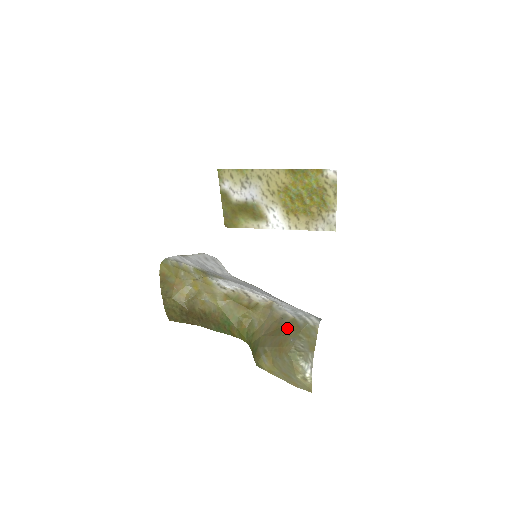
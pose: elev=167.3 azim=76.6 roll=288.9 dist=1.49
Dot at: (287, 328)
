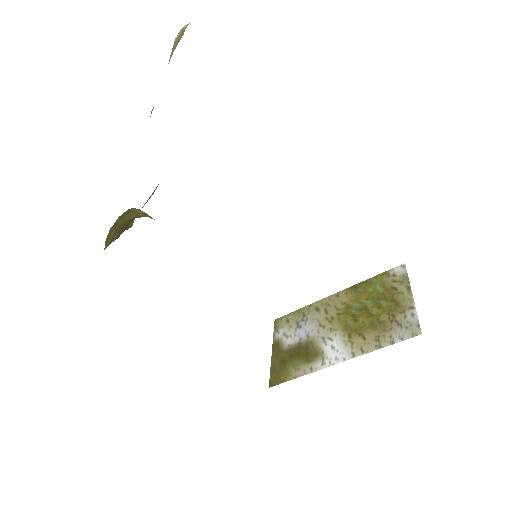
Dot at: occluded
